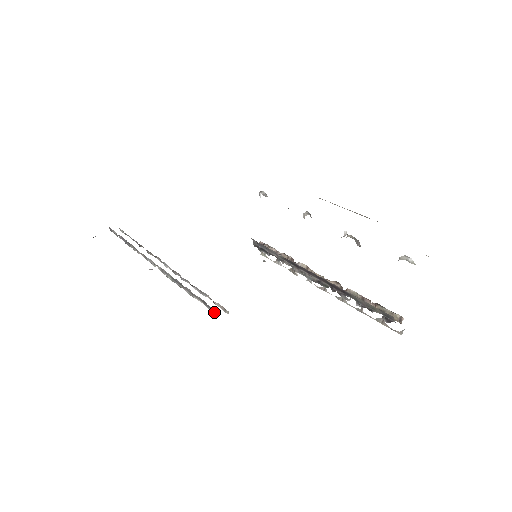
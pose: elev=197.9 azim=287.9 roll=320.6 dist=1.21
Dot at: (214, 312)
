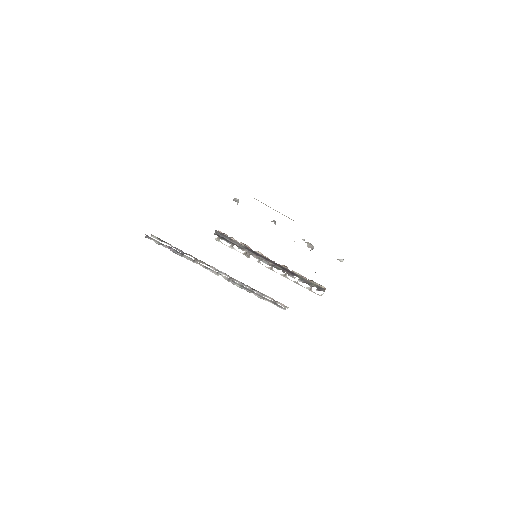
Dot at: (284, 309)
